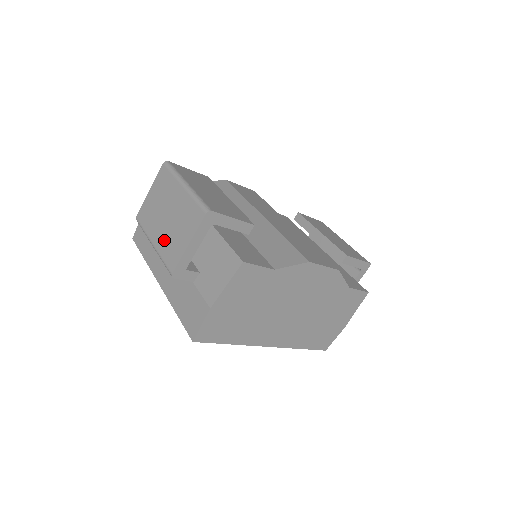
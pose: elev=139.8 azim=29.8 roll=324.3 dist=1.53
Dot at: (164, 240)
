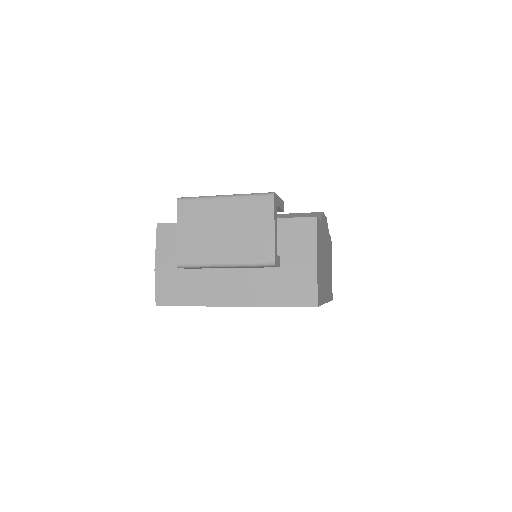
Dot at: (239, 249)
